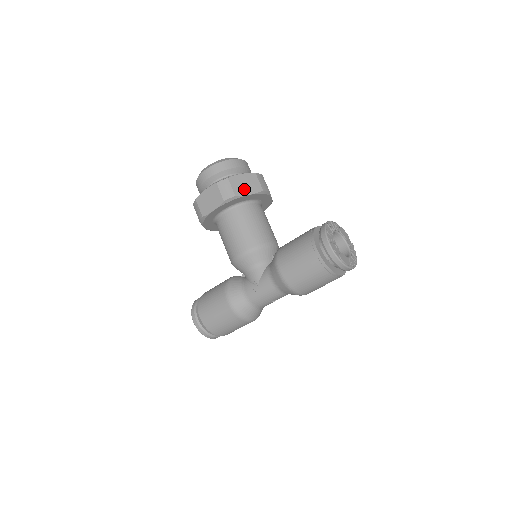
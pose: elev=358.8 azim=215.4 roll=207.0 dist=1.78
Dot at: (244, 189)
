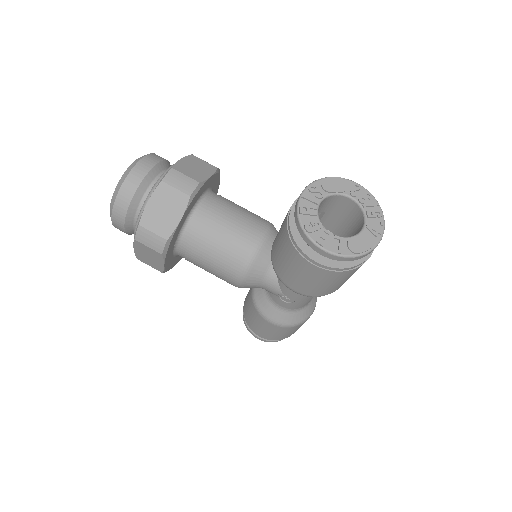
Dot at: (168, 219)
